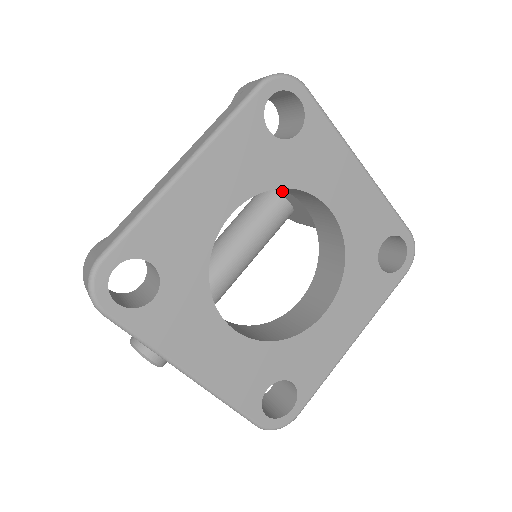
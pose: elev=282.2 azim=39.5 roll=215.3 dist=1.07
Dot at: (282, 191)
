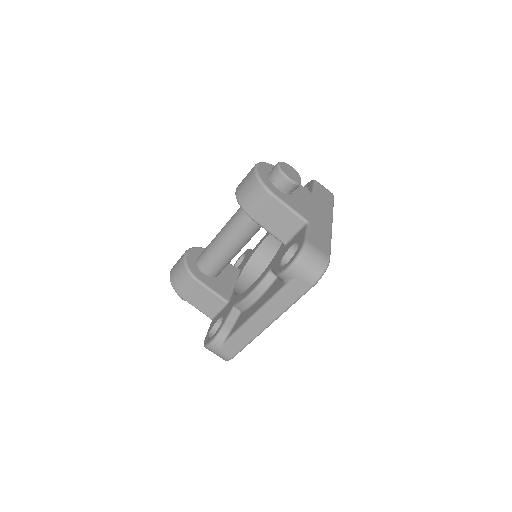
Dot at: occluded
